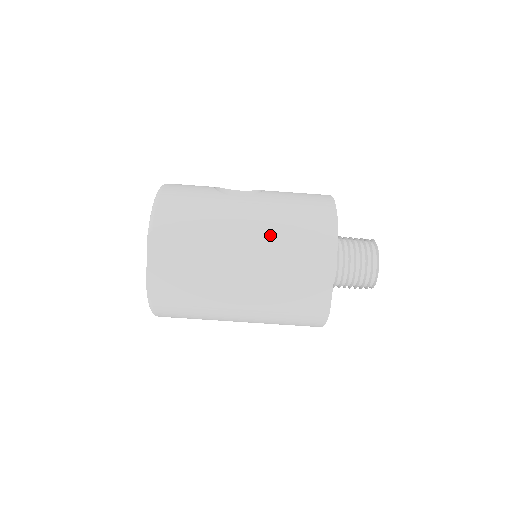
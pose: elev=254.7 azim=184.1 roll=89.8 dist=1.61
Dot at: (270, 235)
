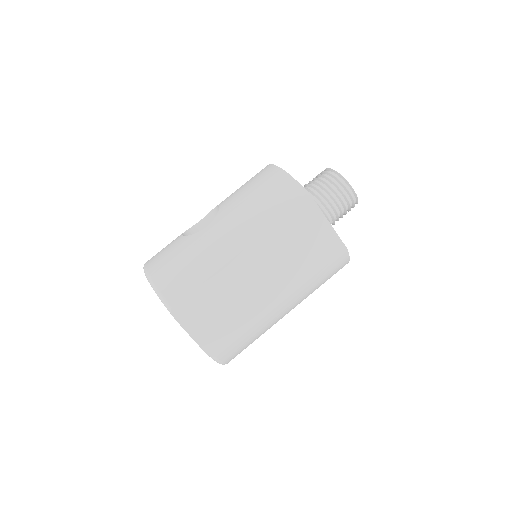
Dot at: (257, 233)
